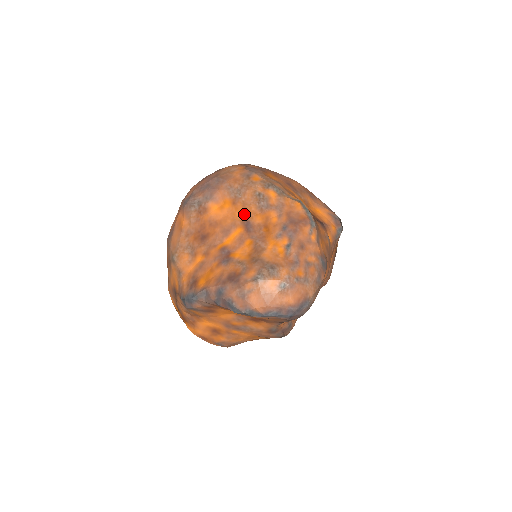
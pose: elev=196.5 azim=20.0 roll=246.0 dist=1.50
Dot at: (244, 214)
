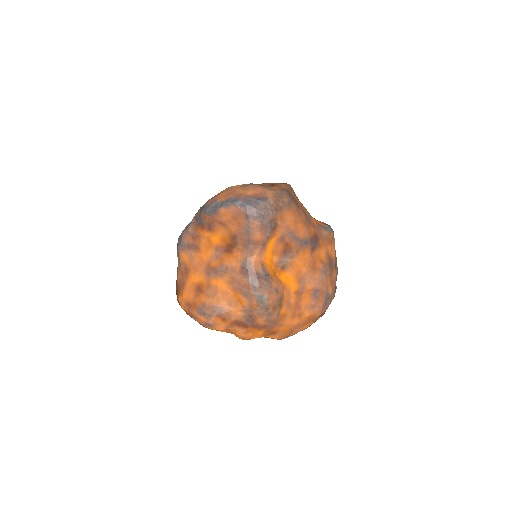
Dot at: occluded
